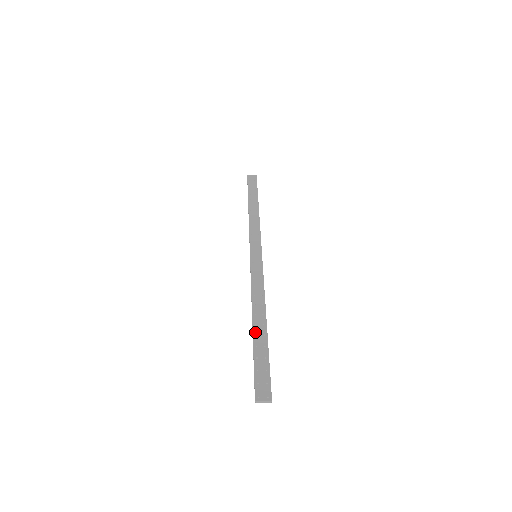
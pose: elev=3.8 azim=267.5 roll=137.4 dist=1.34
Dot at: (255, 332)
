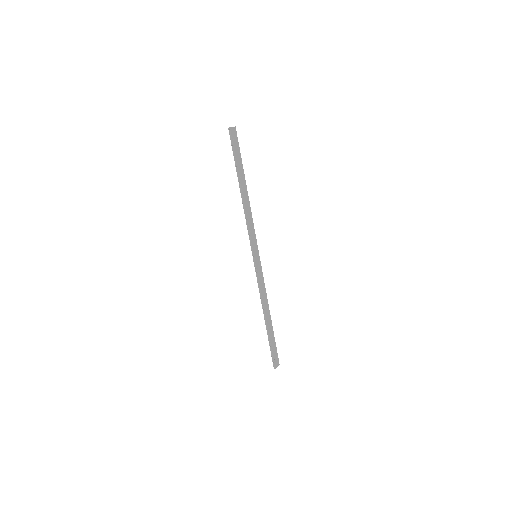
Dot at: (269, 327)
